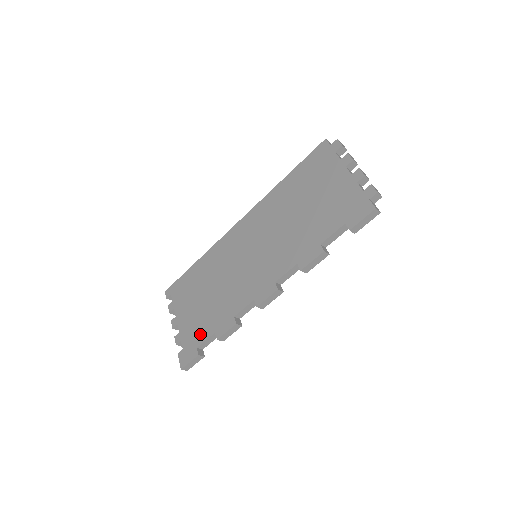
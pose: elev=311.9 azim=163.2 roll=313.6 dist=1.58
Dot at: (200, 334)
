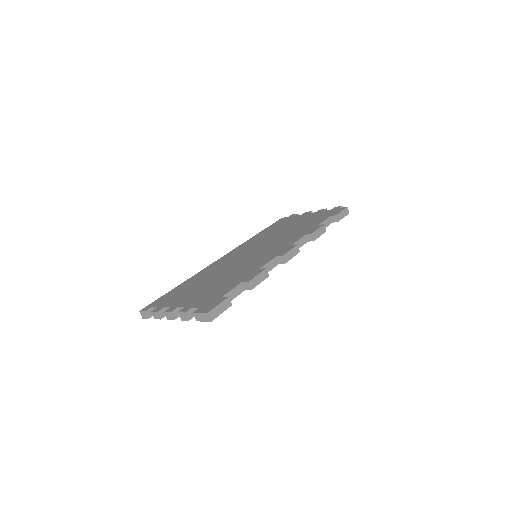
Dot at: (221, 292)
